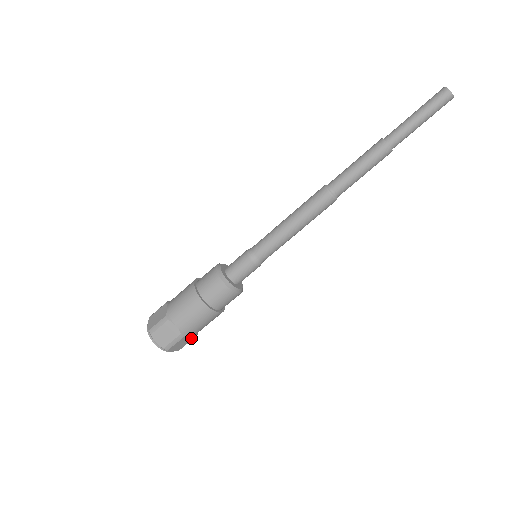
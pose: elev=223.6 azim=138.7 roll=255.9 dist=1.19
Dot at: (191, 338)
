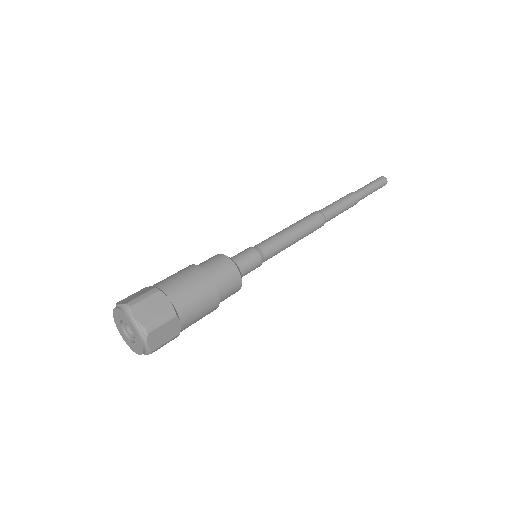
Dot at: (175, 332)
